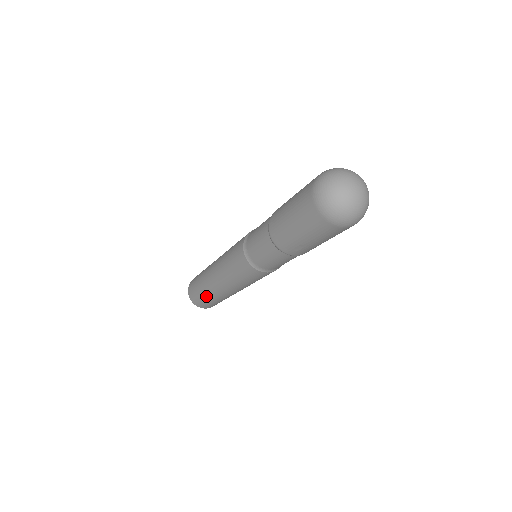
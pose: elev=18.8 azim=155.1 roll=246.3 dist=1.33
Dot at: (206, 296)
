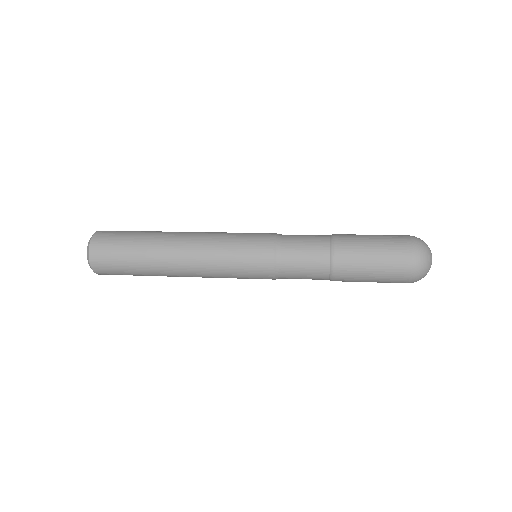
Dot at: (139, 271)
